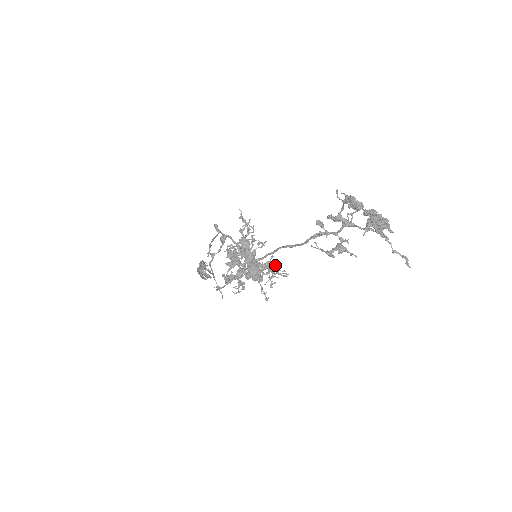
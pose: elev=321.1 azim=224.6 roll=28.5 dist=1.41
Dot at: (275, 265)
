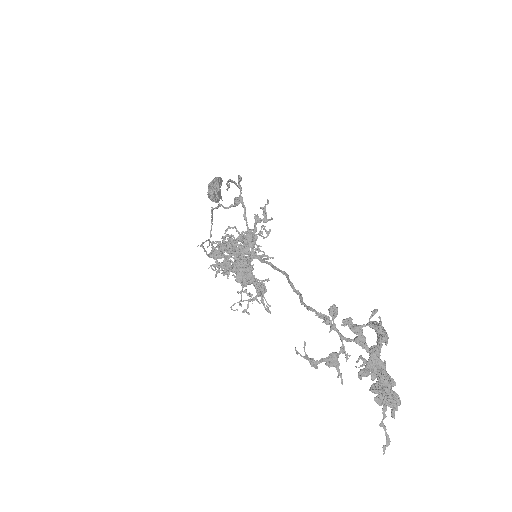
Dot at: (264, 291)
